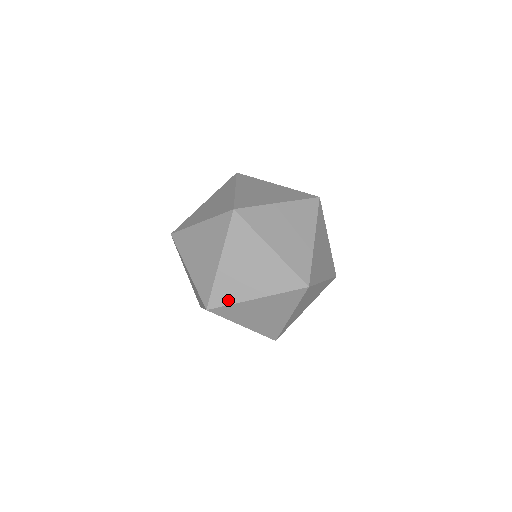
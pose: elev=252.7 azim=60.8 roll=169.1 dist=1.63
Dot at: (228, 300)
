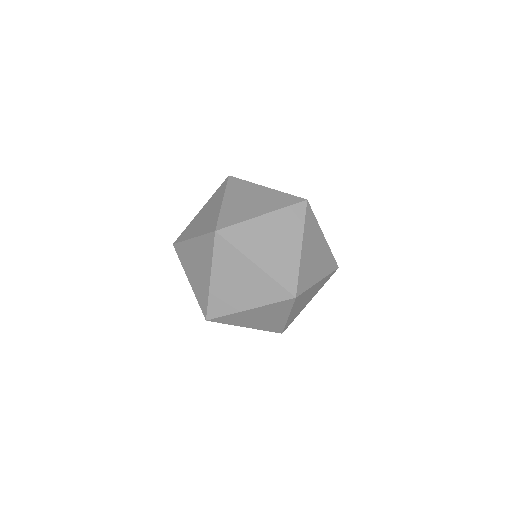
Dot at: (227, 322)
